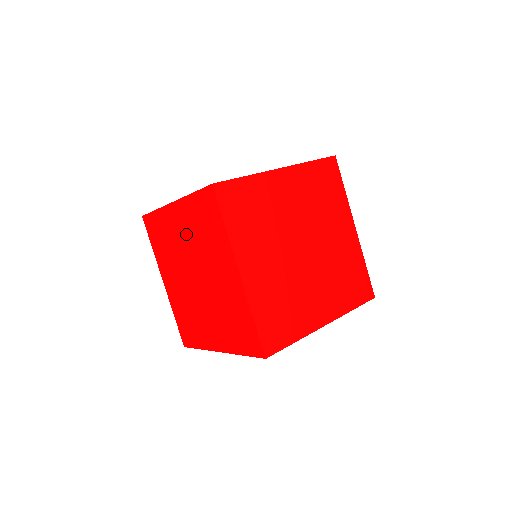
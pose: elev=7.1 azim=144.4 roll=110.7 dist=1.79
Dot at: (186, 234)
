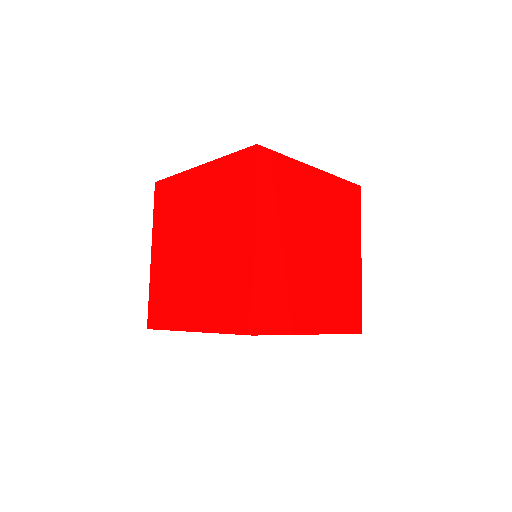
Dot at: (203, 198)
